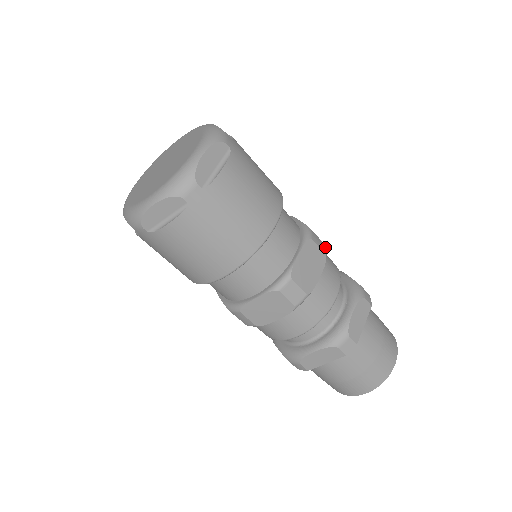
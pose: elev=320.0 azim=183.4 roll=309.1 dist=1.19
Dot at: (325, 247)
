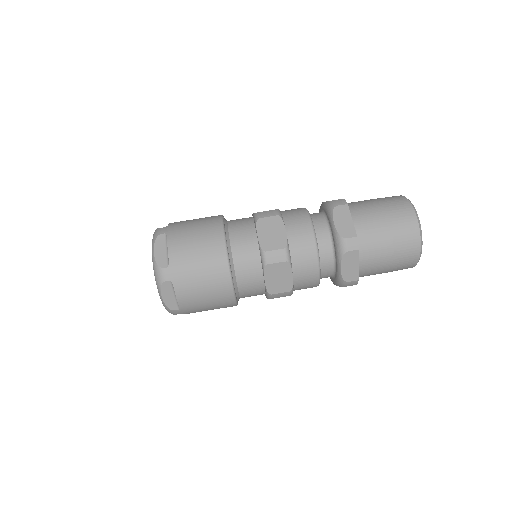
Dot at: (285, 252)
